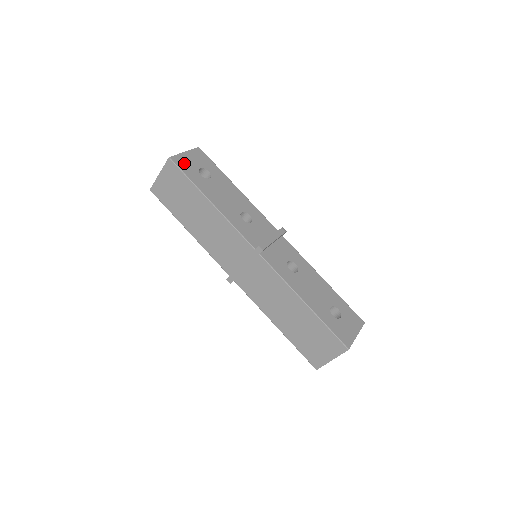
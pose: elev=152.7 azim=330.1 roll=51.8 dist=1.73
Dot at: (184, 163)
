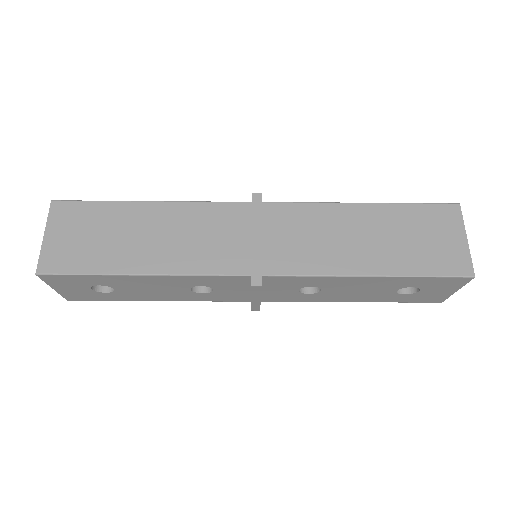
Dot at: occluded
